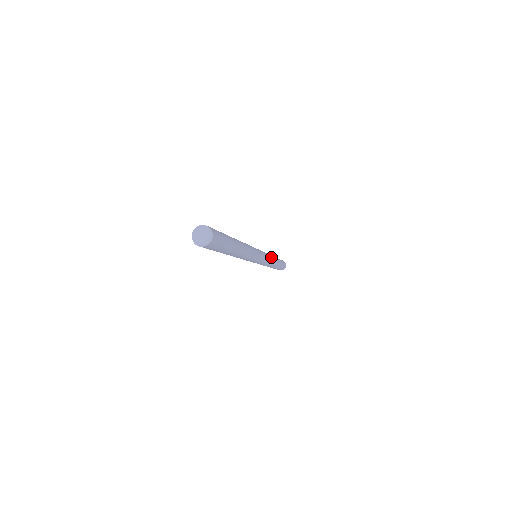
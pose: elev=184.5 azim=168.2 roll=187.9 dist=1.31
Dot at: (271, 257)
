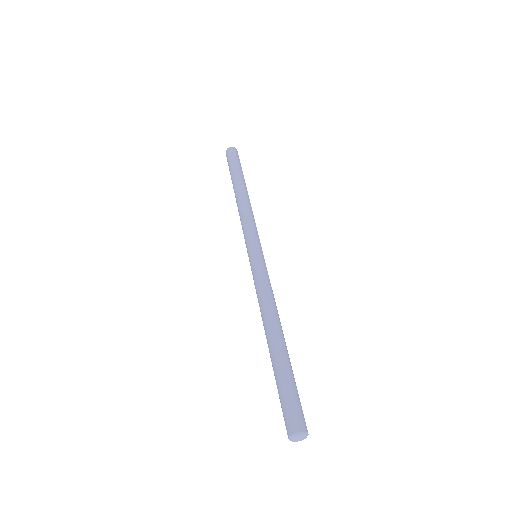
Dot at: (253, 215)
